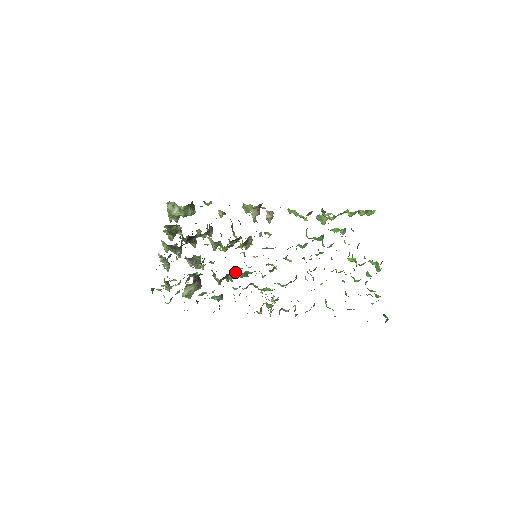
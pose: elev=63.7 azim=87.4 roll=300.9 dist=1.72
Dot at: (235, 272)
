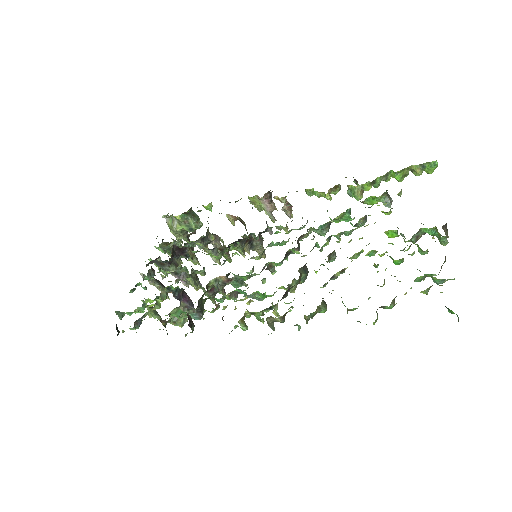
Dot at: (218, 278)
